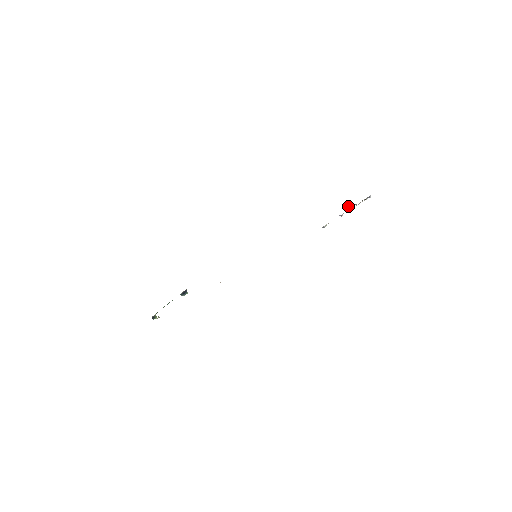
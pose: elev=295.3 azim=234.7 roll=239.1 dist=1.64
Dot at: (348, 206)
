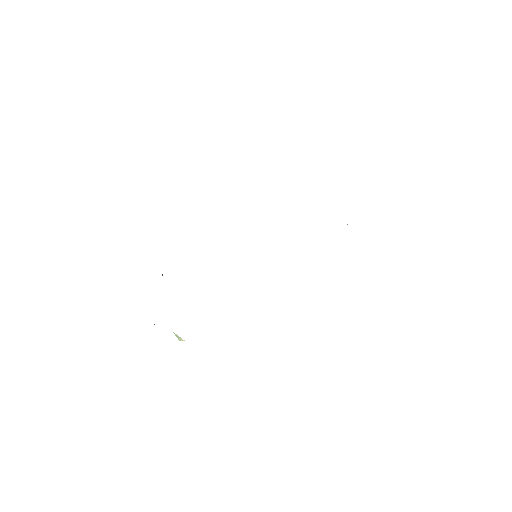
Dot at: occluded
